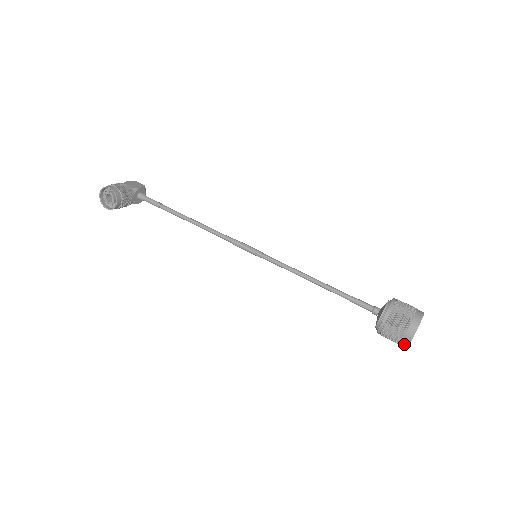
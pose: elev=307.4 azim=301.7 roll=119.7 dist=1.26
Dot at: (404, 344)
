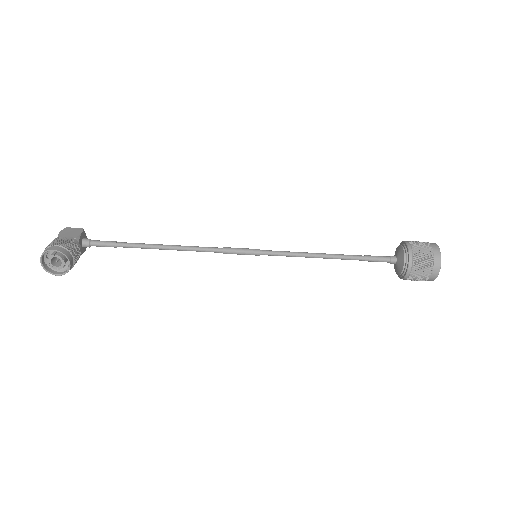
Dot at: (431, 279)
